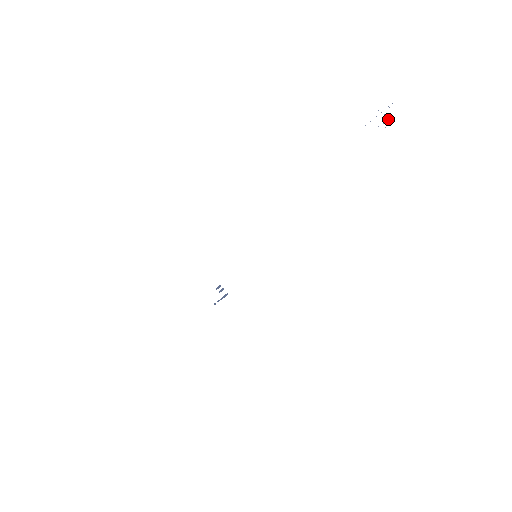
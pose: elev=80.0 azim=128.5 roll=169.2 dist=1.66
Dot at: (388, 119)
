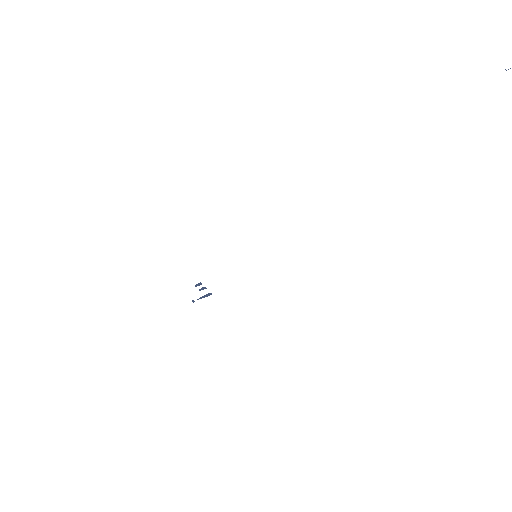
Dot at: out of frame
